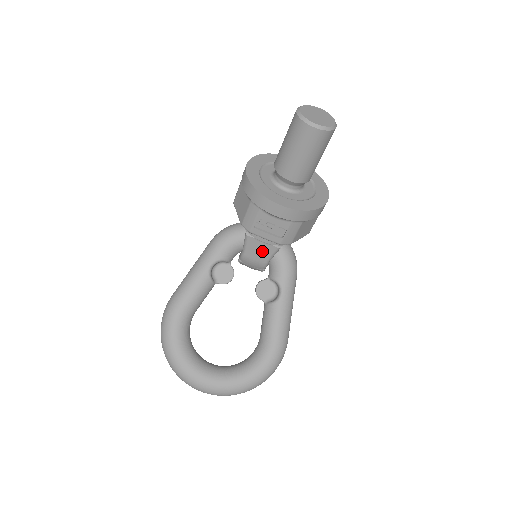
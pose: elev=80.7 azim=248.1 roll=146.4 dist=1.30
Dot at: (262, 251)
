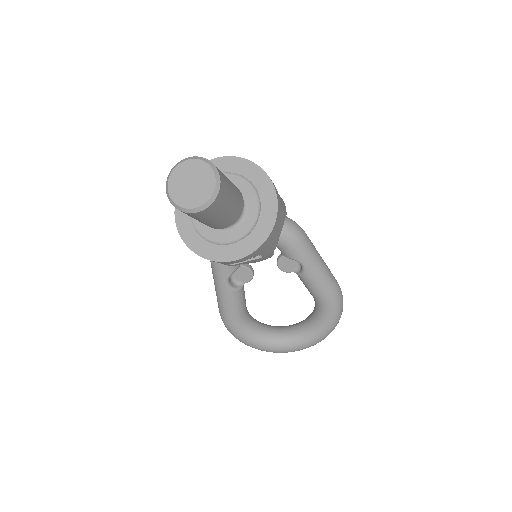
Dot at: occluded
